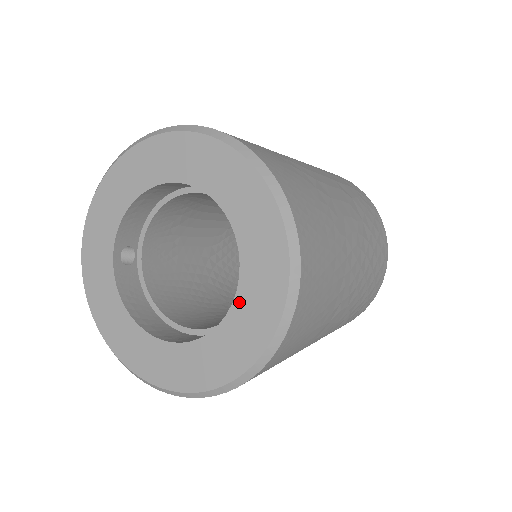
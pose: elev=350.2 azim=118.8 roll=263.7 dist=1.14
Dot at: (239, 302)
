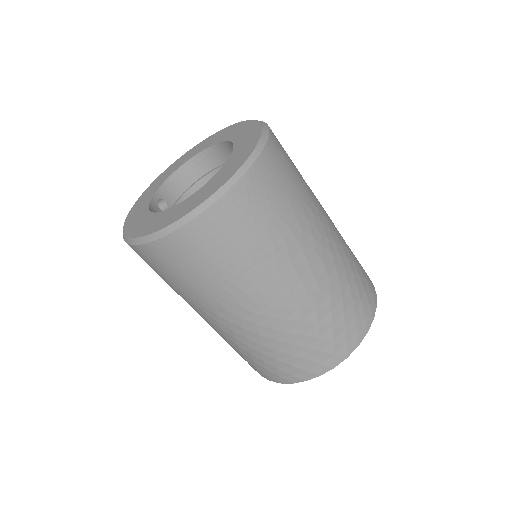
Dot at: (227, 164)
